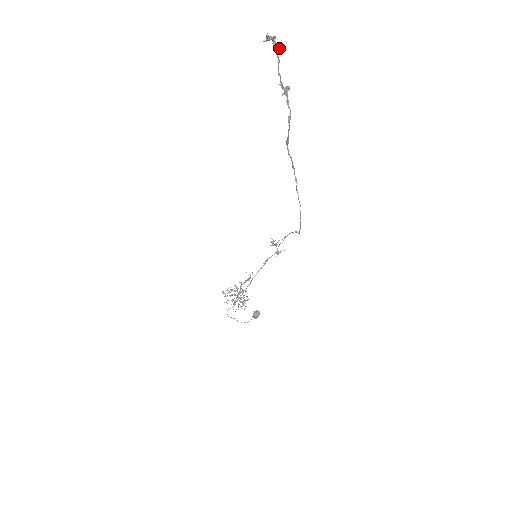
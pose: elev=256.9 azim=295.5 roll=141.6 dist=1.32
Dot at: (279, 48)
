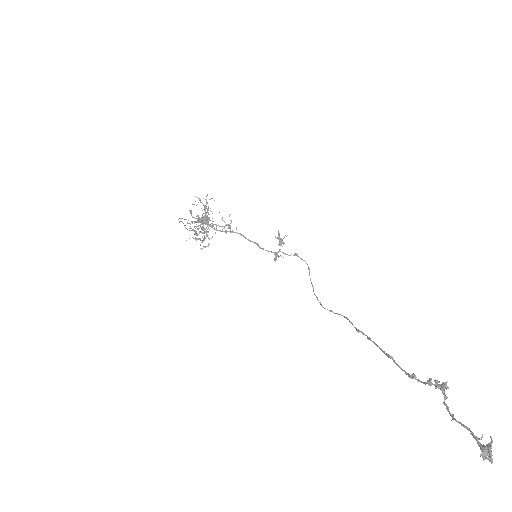
Dot at: occluded
